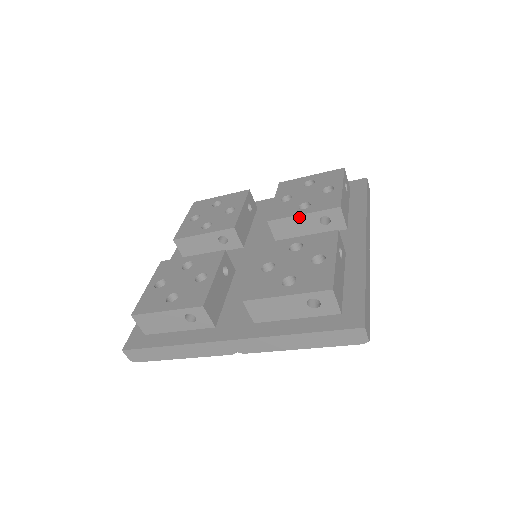
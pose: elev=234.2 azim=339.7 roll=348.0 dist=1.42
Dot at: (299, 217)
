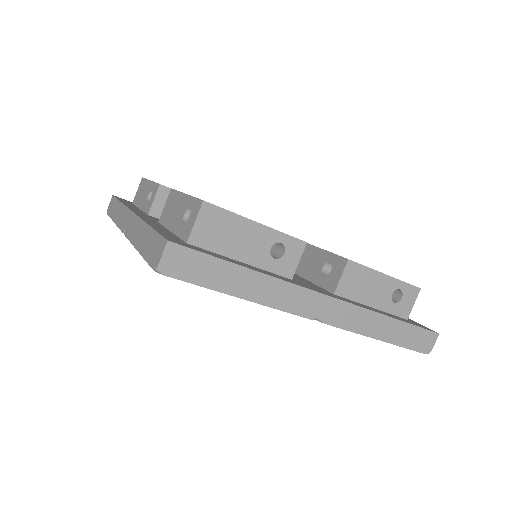
Dot at: (315, 249)
